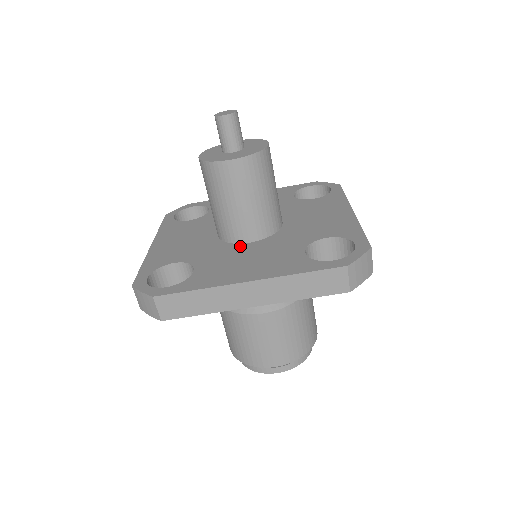
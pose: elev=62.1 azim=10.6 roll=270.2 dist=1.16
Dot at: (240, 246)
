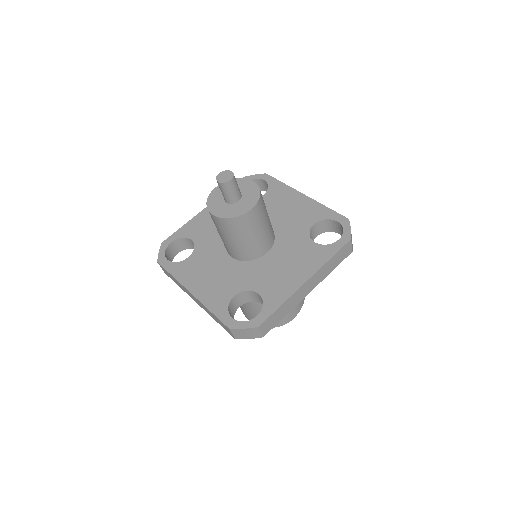
Dot at: (225, 256)
